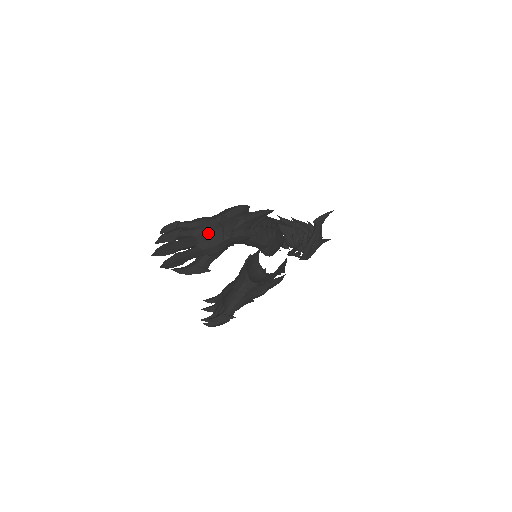
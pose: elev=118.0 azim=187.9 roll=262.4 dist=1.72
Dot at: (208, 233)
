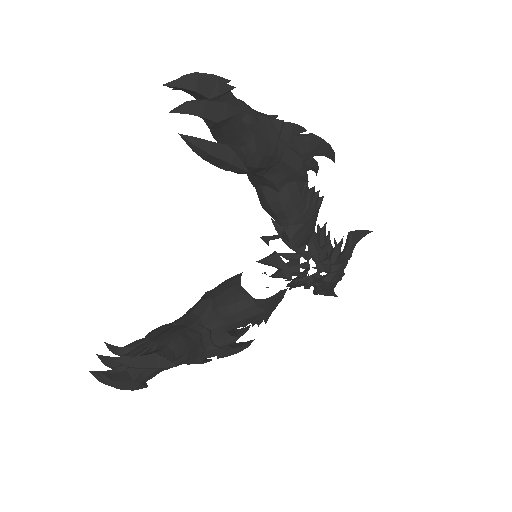
Dot at: (260, 117)
